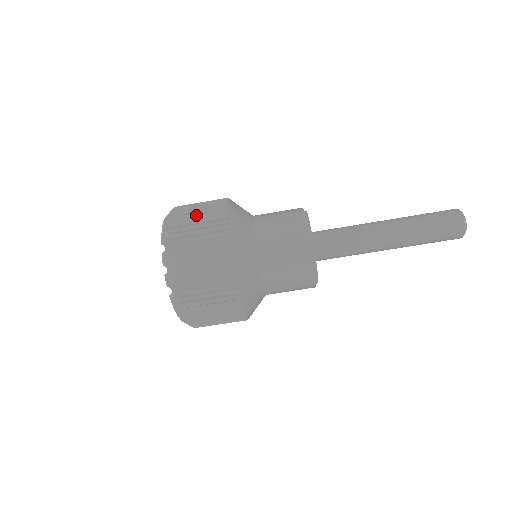
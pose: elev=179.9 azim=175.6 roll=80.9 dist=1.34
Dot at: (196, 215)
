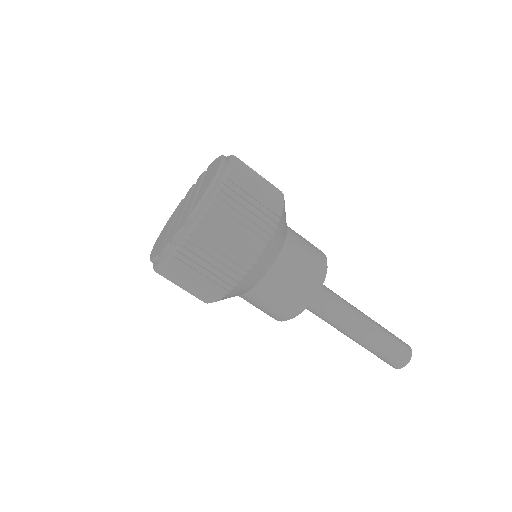
Dot at: (243, 218)
